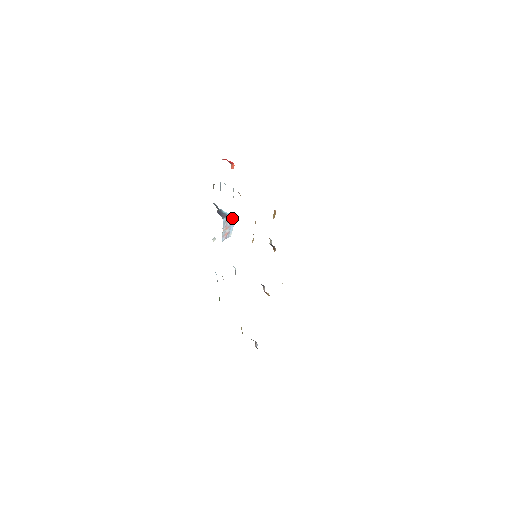
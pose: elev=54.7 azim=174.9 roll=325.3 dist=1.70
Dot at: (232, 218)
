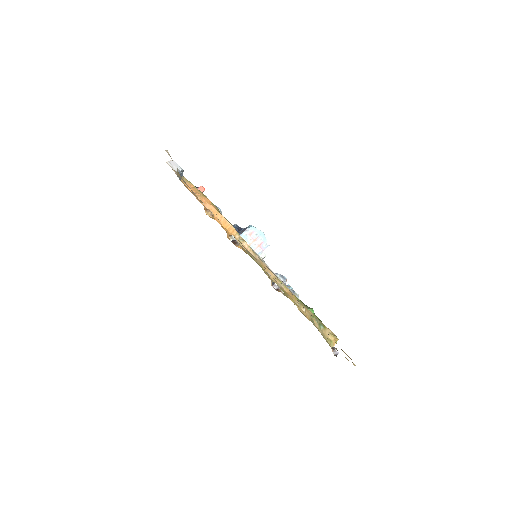
Dot at: (255, 228)
